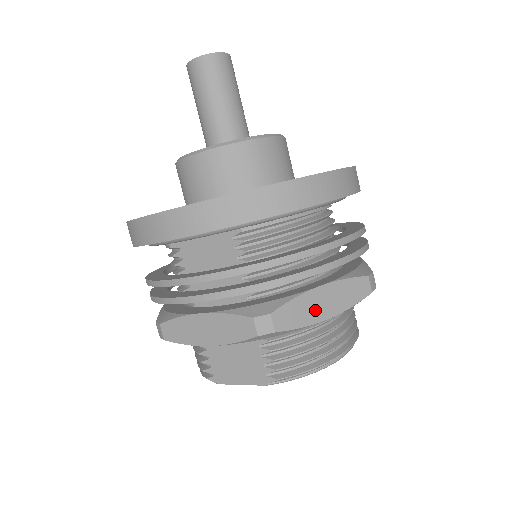
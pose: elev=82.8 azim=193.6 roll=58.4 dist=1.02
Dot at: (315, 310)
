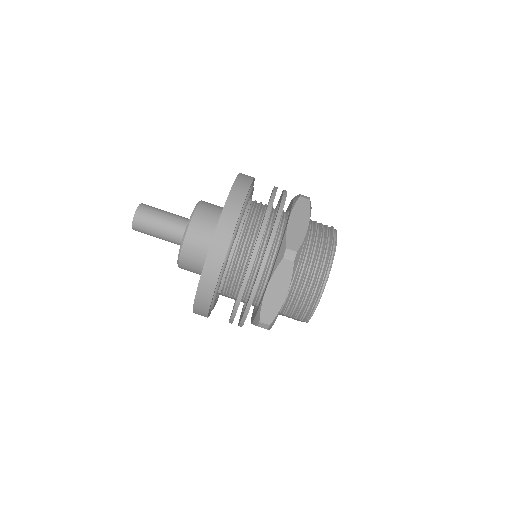
Dot at: (276, 300)
